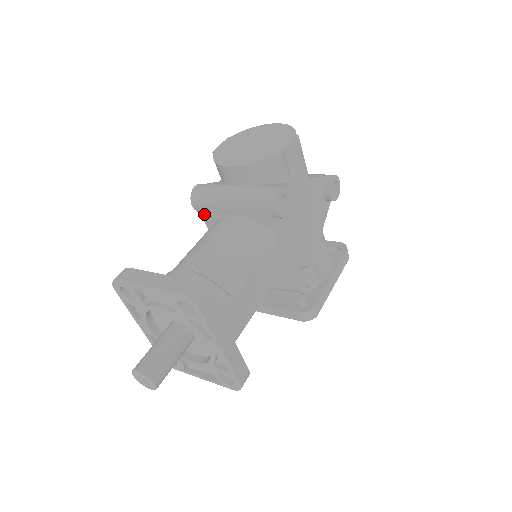
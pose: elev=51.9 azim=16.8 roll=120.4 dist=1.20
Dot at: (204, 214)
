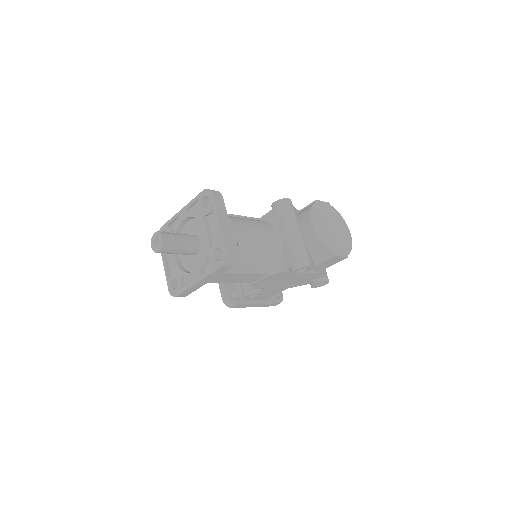
Dot at: (272, 213)
